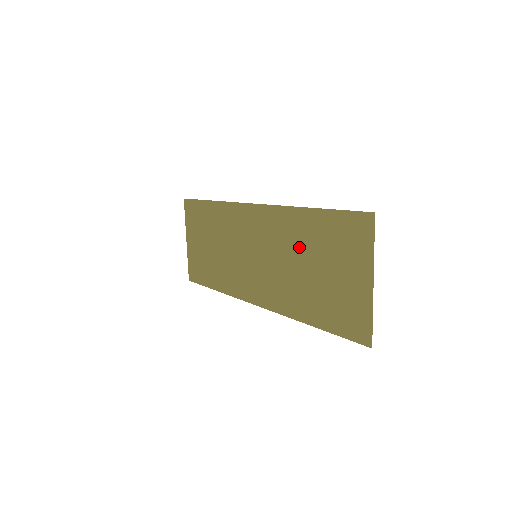
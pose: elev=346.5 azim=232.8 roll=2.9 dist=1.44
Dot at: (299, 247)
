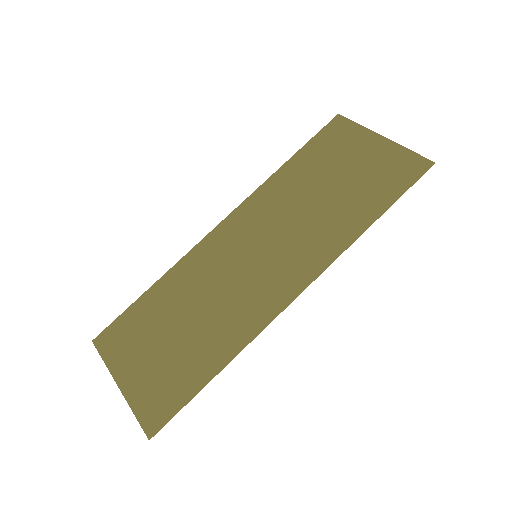
Dot at: (299, 192)
